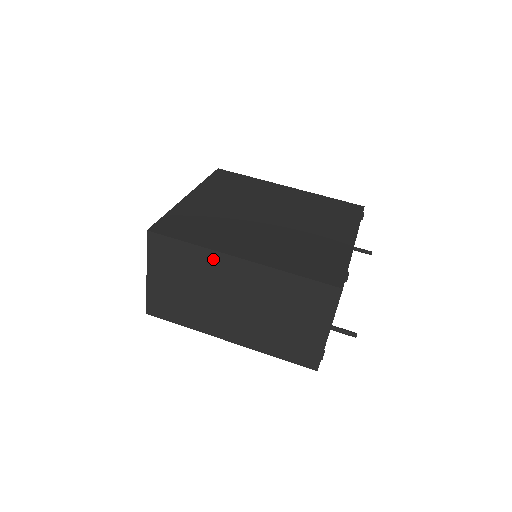
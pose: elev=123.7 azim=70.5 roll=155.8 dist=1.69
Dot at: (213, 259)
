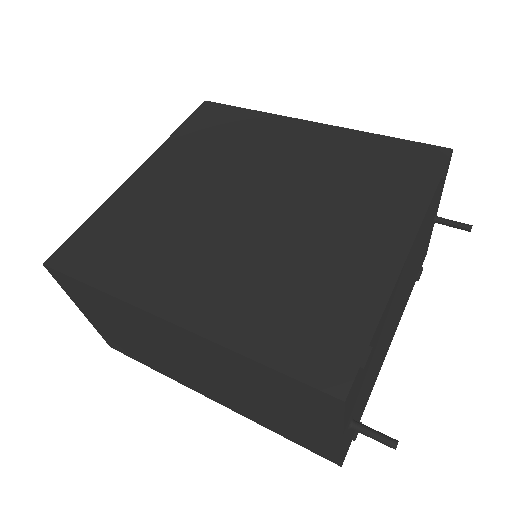
Dot at: (136, 313)
